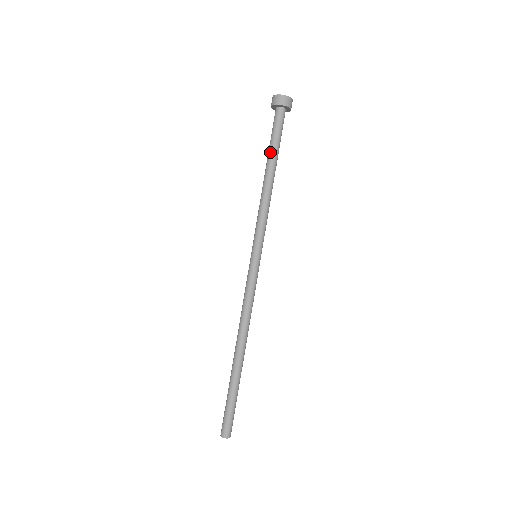
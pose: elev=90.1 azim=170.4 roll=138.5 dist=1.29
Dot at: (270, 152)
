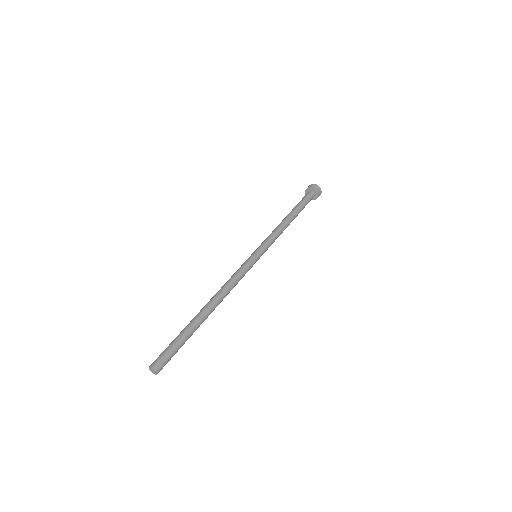
Dot at: (297, 208)
